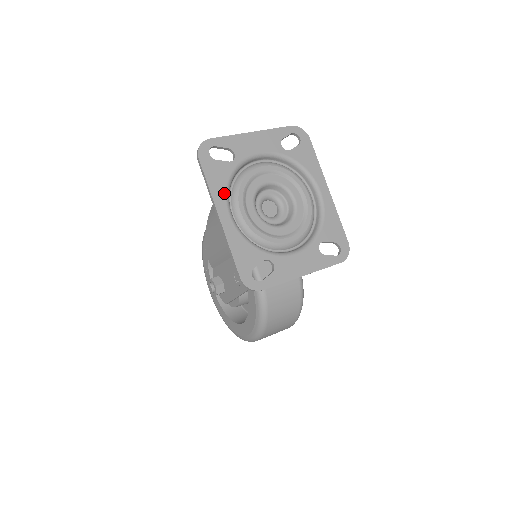
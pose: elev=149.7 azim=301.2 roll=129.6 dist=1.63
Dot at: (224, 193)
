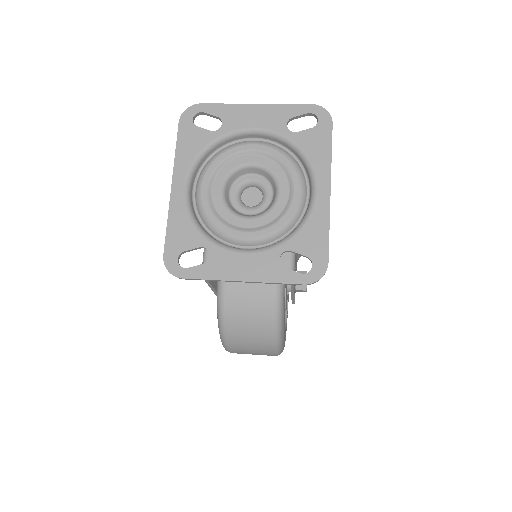
Dot at: (189, 163)
